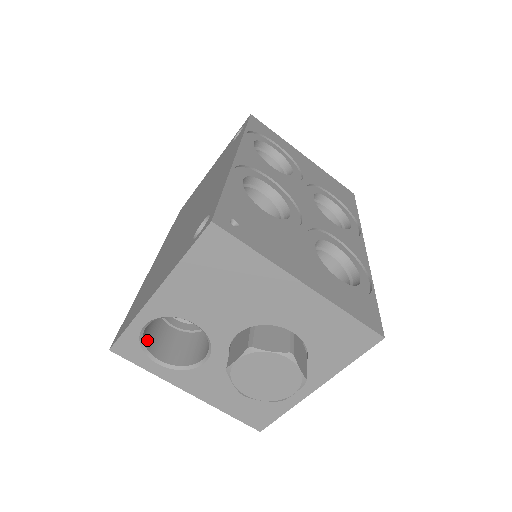
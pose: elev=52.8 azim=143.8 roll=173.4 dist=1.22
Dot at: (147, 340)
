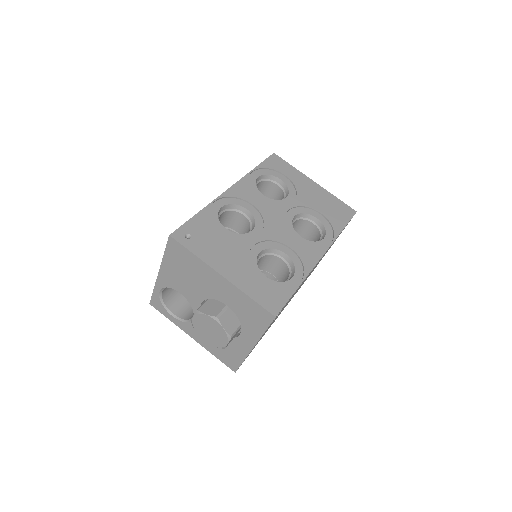
Dot at: (167, 301)
